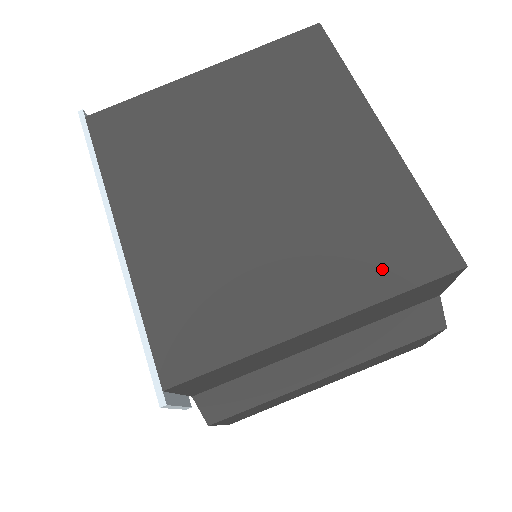
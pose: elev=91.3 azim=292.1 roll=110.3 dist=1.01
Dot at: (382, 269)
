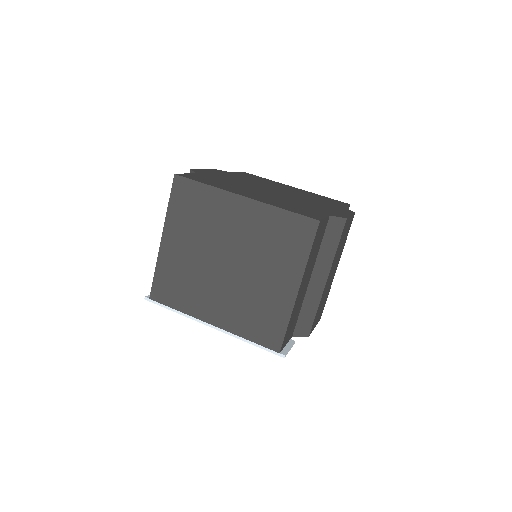
Dot at: (297, 250)
